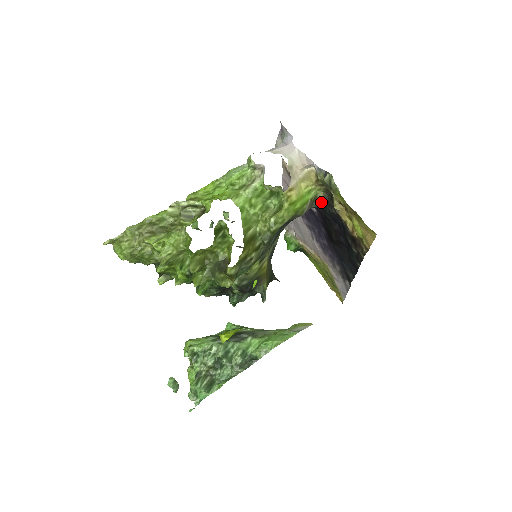
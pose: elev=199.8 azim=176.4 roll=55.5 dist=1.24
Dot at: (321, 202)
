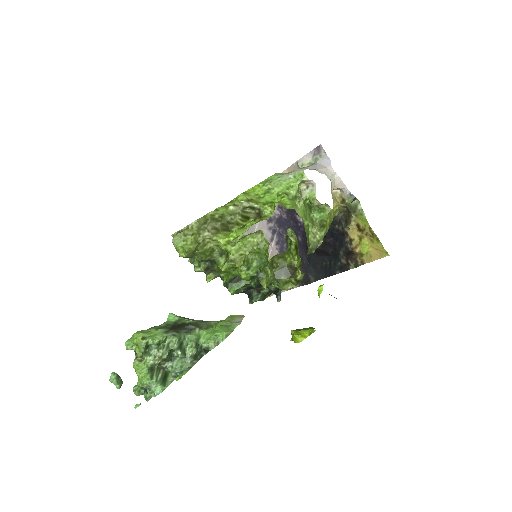
Dot at: occluded
